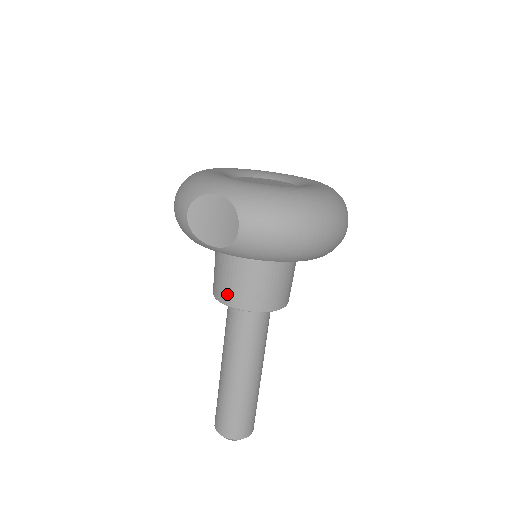
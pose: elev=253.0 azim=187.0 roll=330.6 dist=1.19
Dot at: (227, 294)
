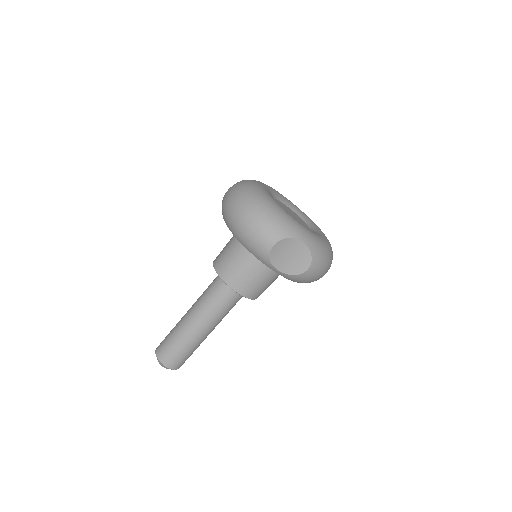
Dot at: (243, 286)
